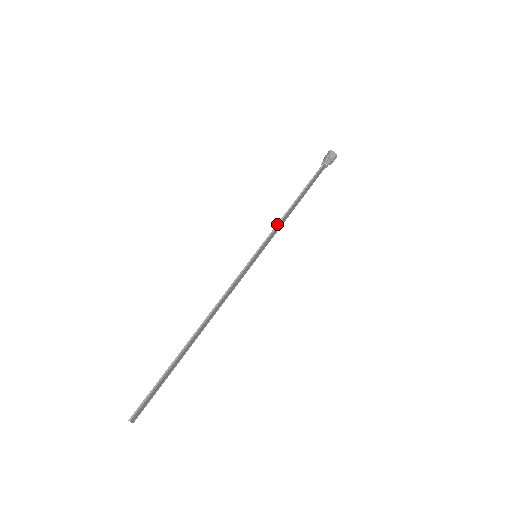
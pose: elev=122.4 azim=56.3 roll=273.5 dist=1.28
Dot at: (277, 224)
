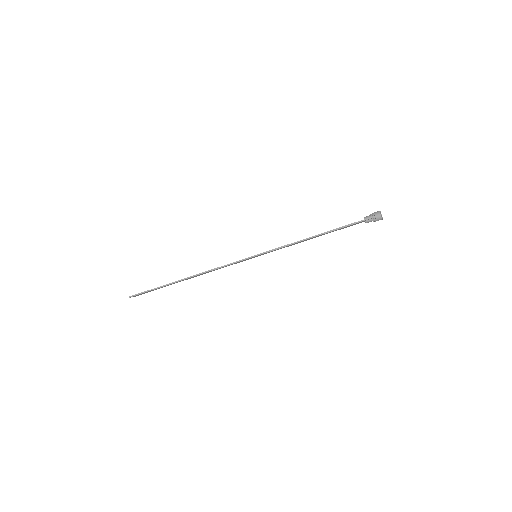
Dot at: (285, 245)
